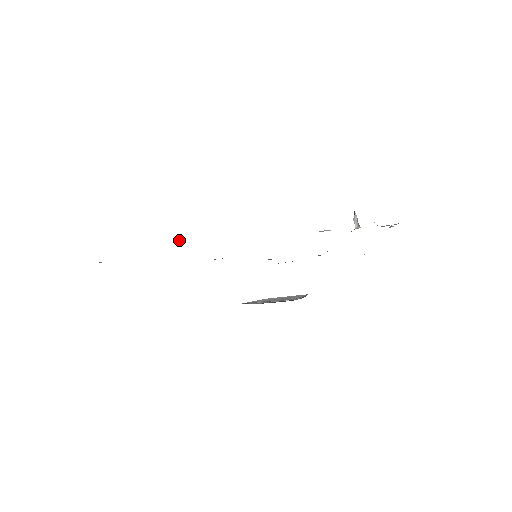
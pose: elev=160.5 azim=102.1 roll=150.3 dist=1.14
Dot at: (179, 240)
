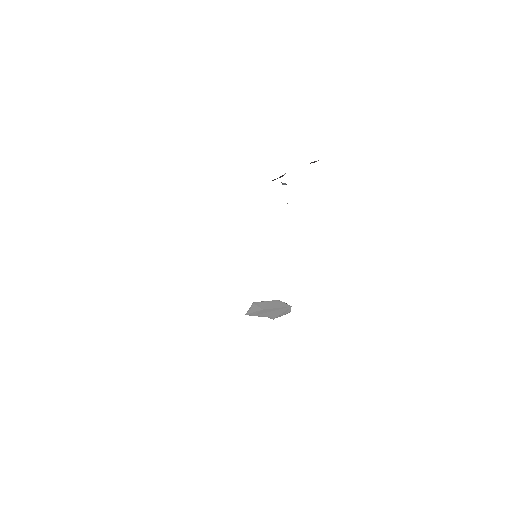
Dot at: occluded
